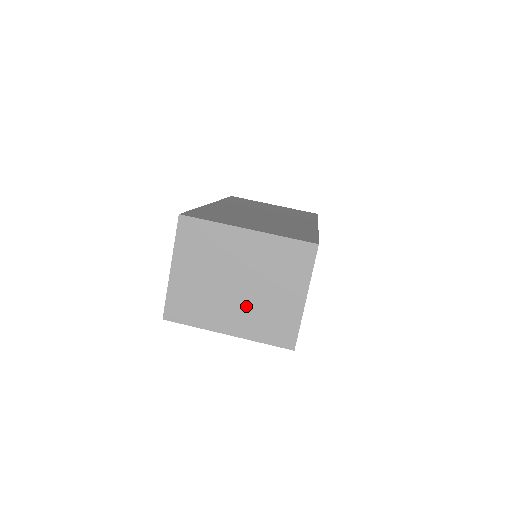
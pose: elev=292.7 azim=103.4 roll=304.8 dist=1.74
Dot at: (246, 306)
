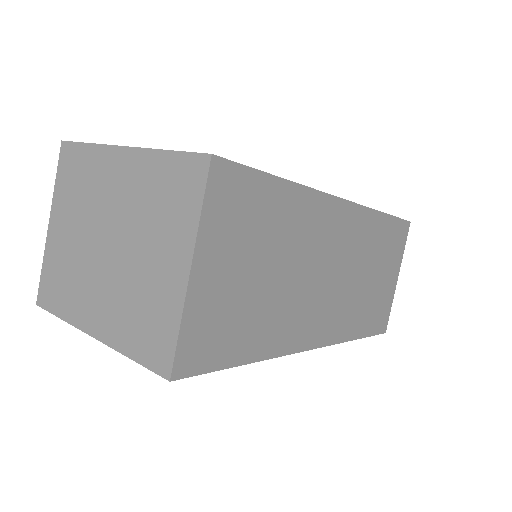
Dot at: (114, 284)
